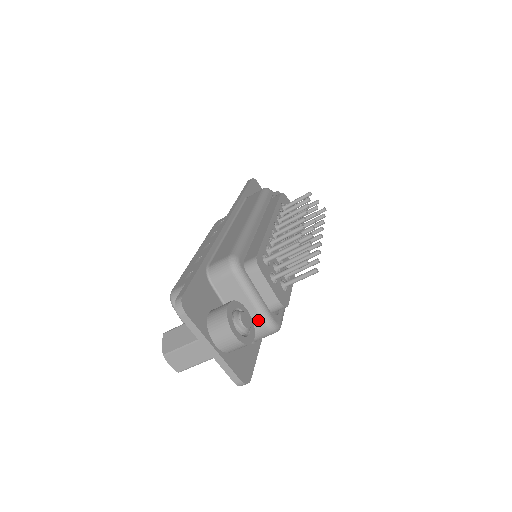
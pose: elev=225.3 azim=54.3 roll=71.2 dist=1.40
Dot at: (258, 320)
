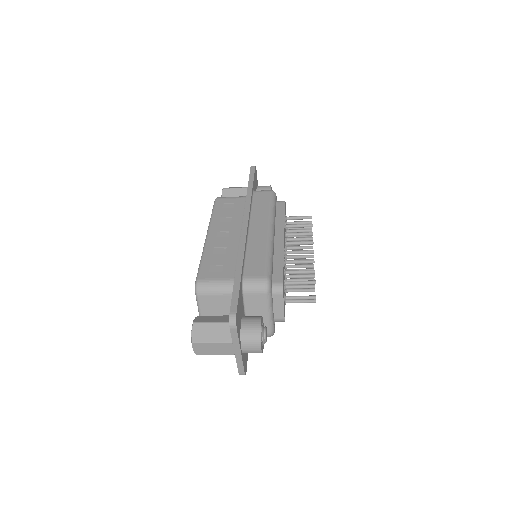
Dot at: occluded
